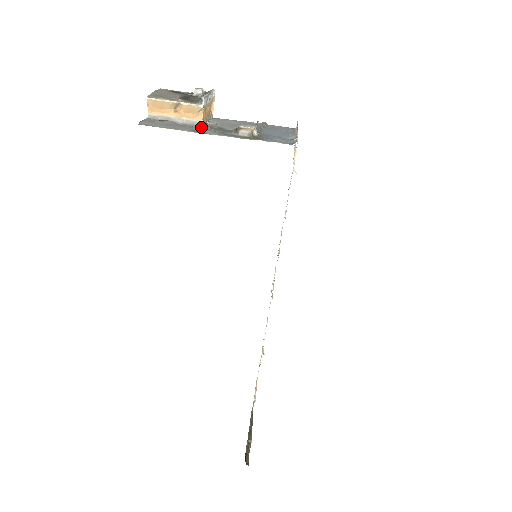
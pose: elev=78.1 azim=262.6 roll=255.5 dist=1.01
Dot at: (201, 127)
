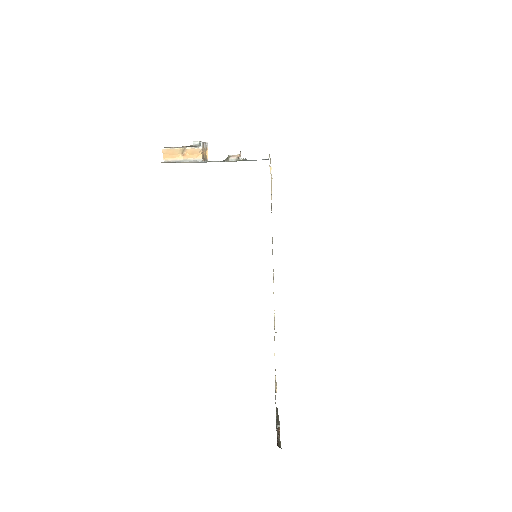
Dot at: occluded
